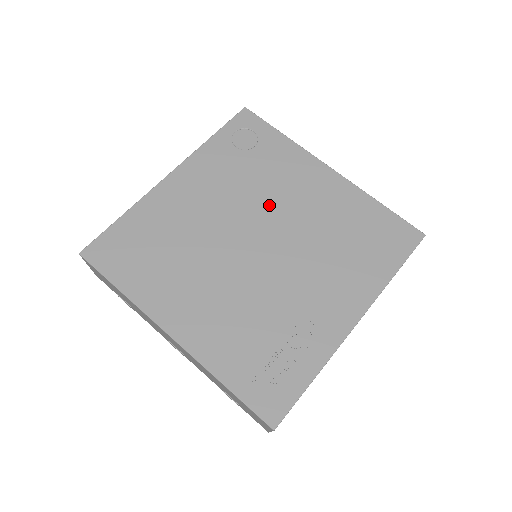
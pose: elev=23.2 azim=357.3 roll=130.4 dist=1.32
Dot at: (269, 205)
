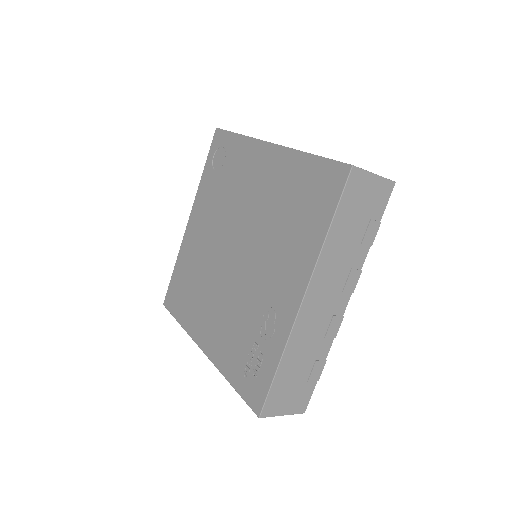
Dot at: (237, 211)
